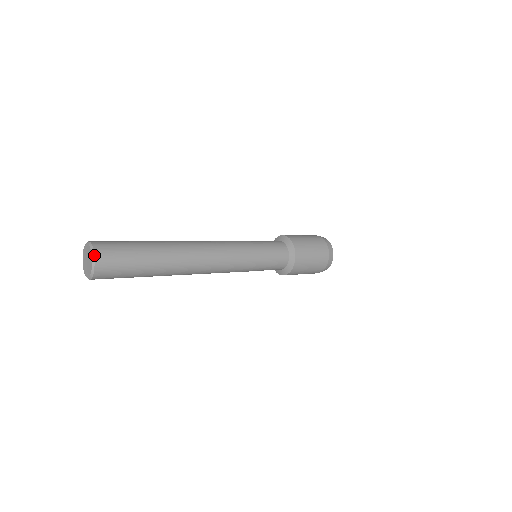
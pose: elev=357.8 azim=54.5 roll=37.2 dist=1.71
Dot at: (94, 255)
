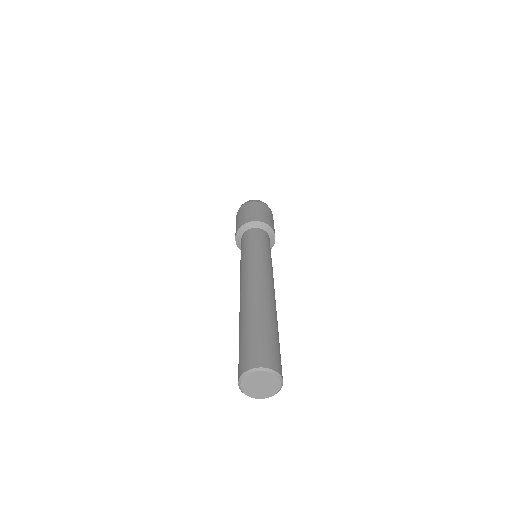
Dot at: occluded
